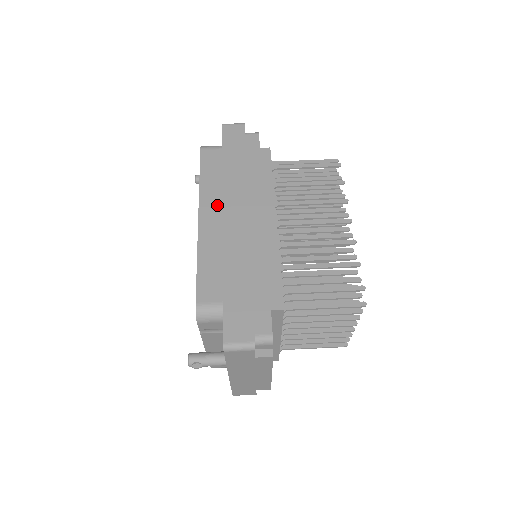
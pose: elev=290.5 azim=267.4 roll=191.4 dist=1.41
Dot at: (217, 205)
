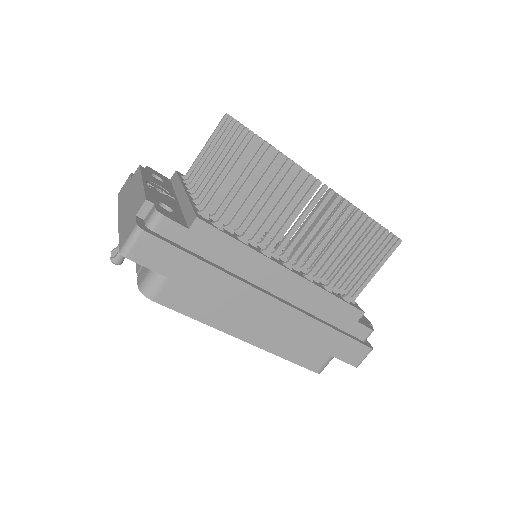
Dot at: (242, 320)
